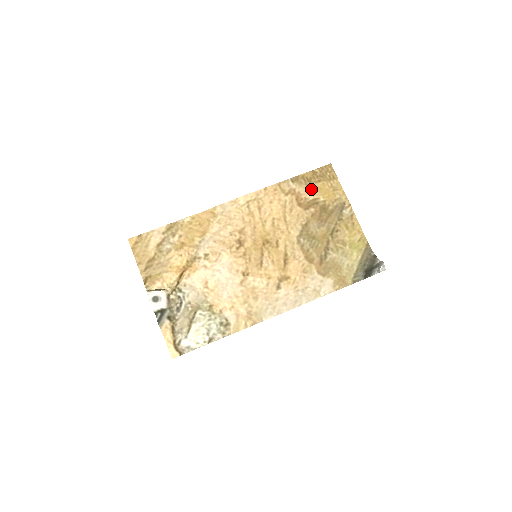
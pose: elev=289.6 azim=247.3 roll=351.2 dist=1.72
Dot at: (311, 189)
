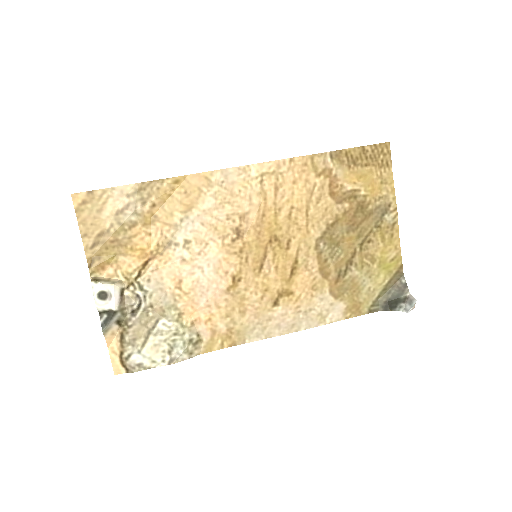
Dot at: (353, 174)
